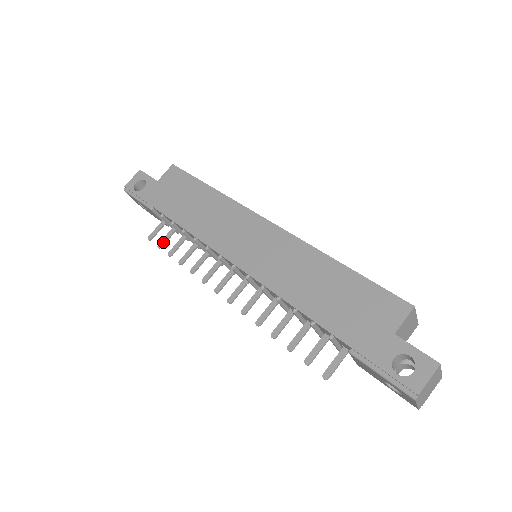
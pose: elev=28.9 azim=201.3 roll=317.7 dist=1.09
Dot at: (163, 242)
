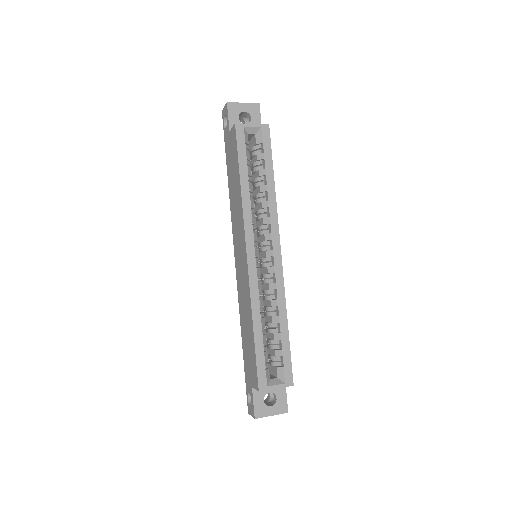
Dot at: occluded
